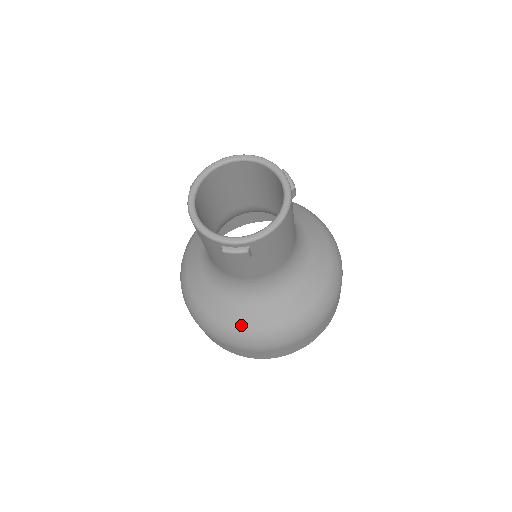
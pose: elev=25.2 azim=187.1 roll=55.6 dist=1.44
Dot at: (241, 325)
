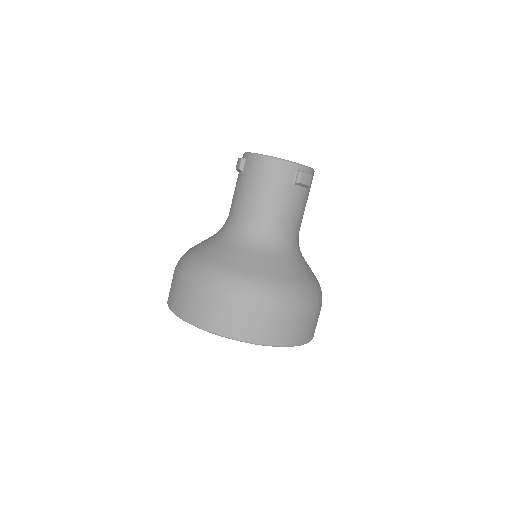
Dot at: (293, 278)
